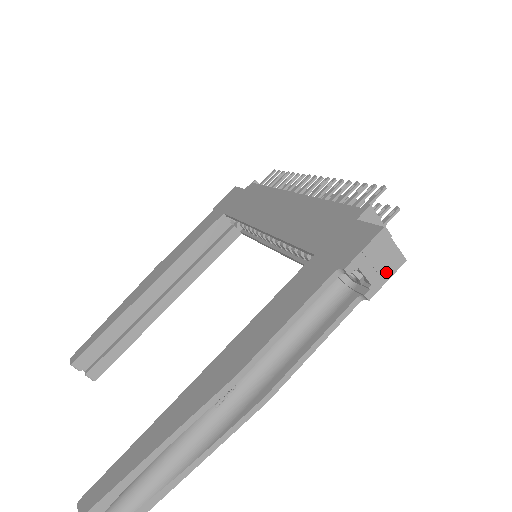
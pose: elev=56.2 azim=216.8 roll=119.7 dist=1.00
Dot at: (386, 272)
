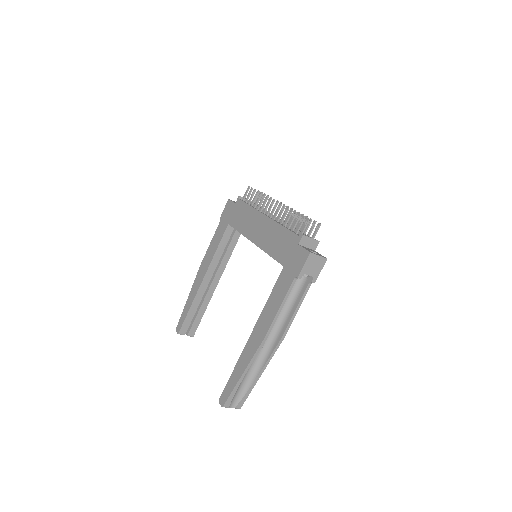
Dot at: (319, 268)
